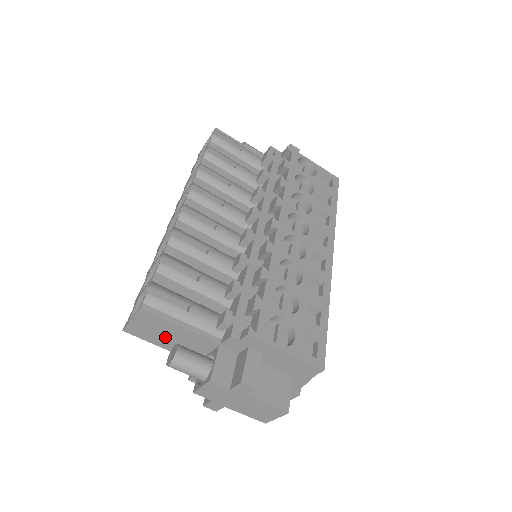
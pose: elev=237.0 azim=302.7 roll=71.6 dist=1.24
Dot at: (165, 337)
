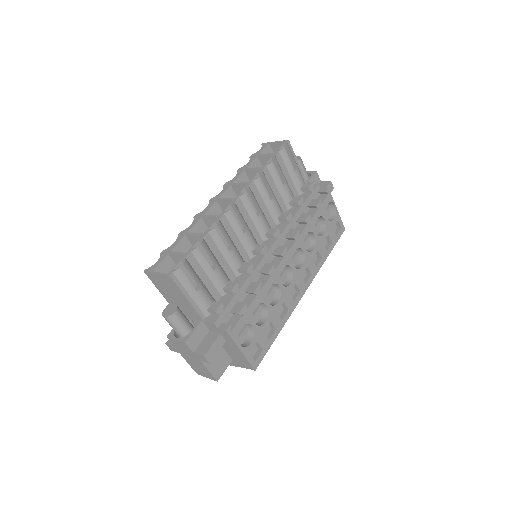
Dot at: (170, 293)
